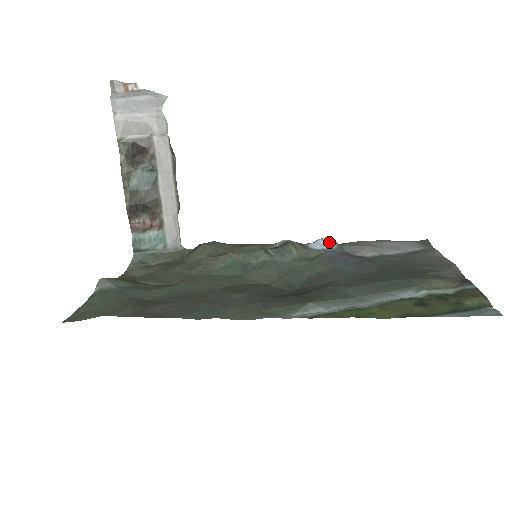
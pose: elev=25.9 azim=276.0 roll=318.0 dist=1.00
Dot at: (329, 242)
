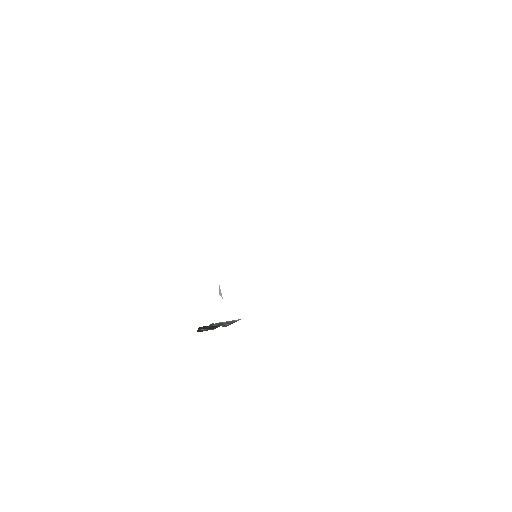
Dot at: occluded
